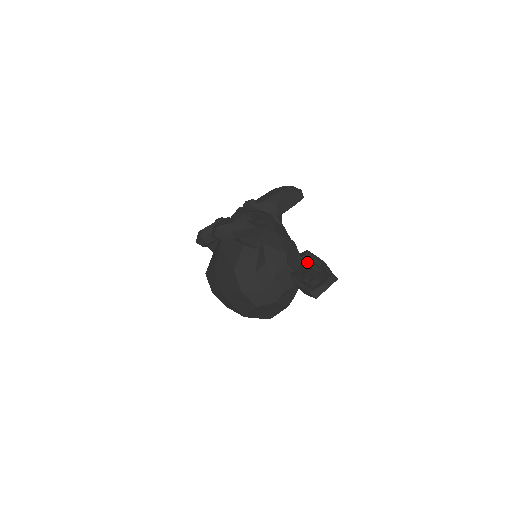
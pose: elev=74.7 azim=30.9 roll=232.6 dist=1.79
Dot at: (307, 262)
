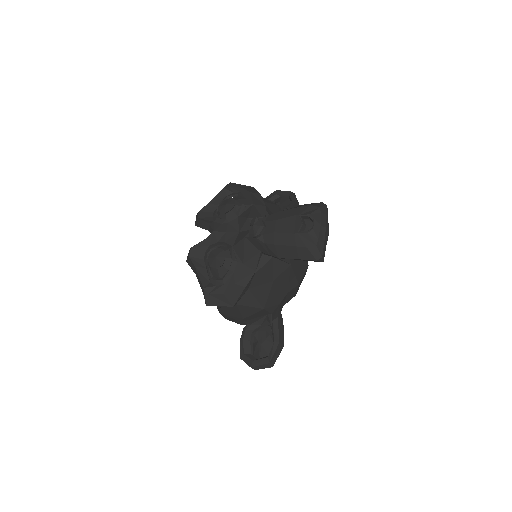
Dot at: occluded
